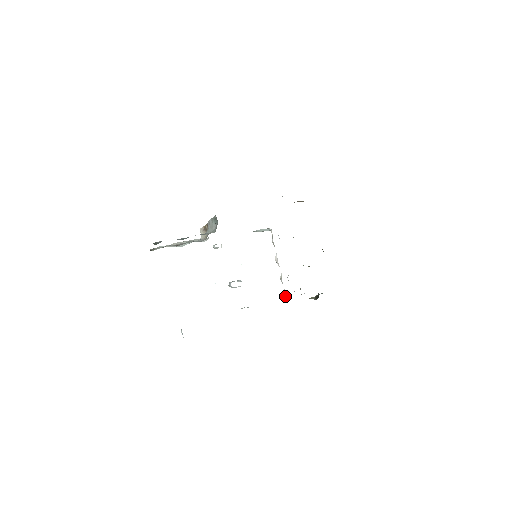
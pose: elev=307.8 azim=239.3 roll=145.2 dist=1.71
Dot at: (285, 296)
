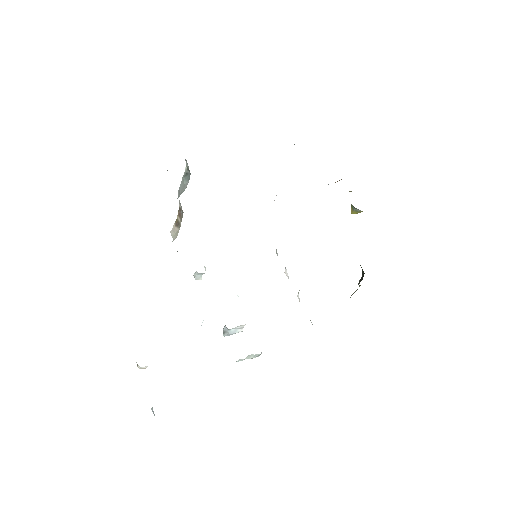
Dot at: occluded
